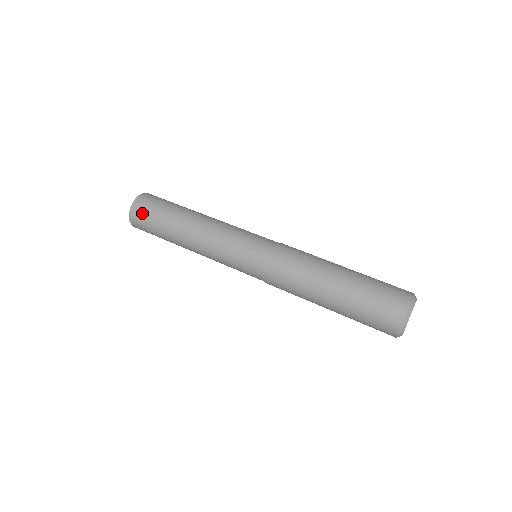
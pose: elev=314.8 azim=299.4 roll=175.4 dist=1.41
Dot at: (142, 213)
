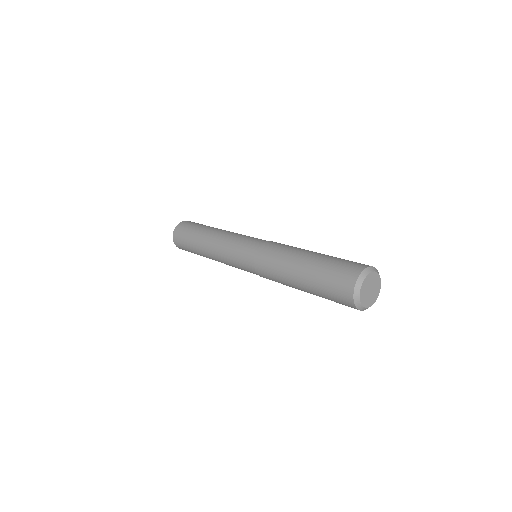
Dot at: (182, 229)
